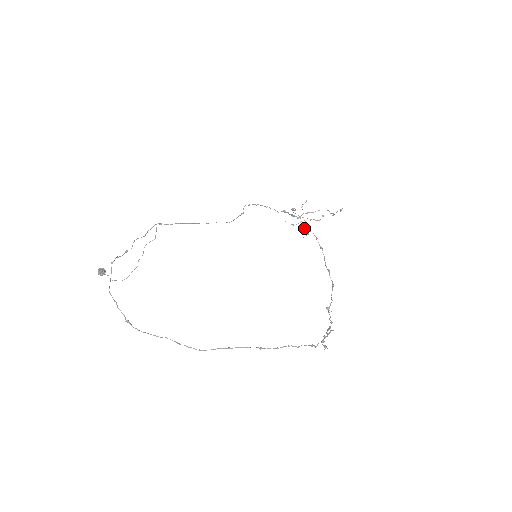
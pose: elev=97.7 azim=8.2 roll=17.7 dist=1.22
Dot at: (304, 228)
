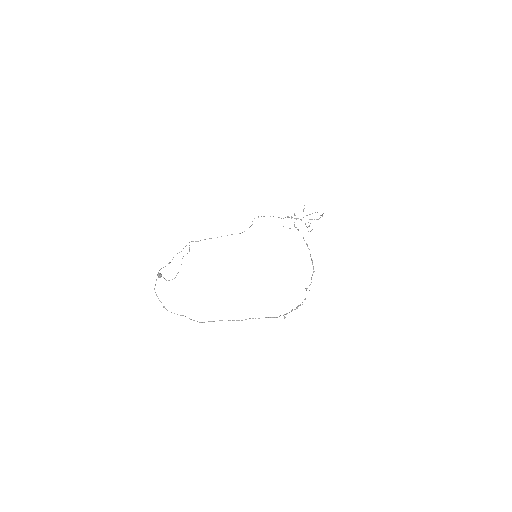
Dot at: (308, 226)
